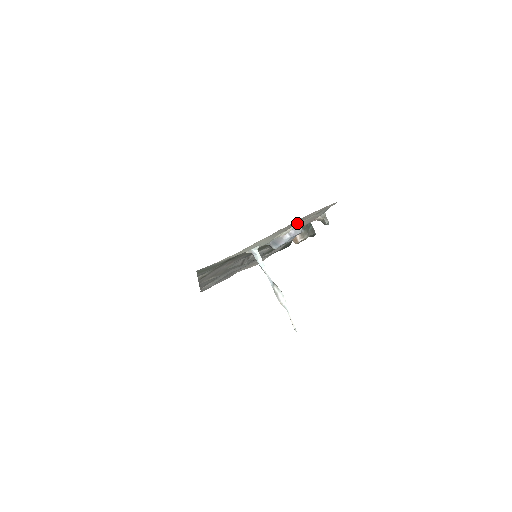
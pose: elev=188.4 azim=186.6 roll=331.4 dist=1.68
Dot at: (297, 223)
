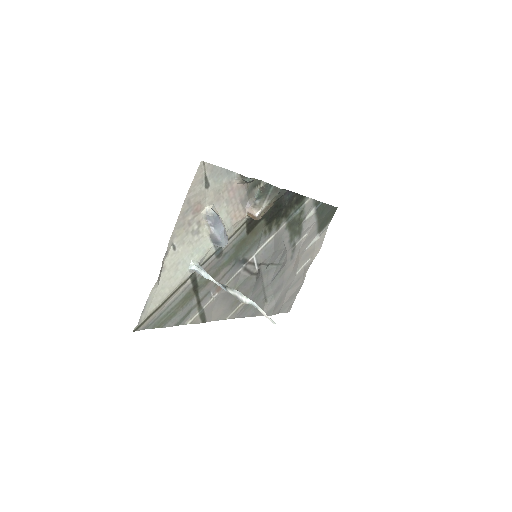
Dot at: (201, 211)
